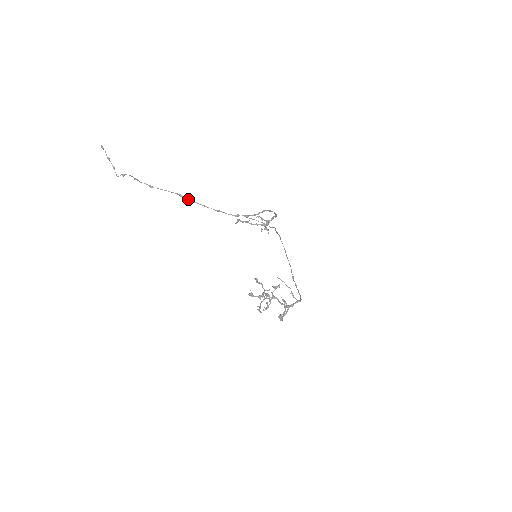
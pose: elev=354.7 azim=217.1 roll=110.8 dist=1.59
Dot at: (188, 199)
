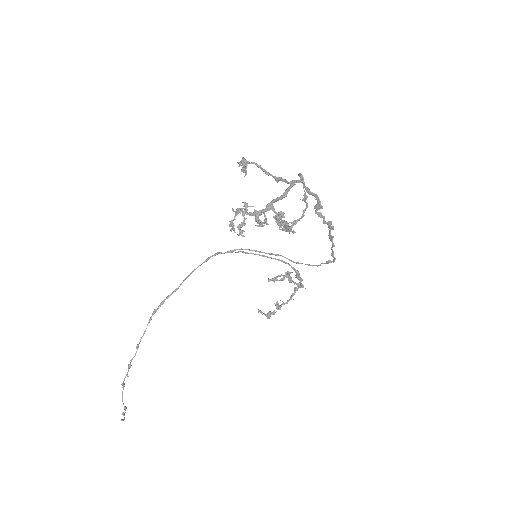
Dot at: (161, 303)
